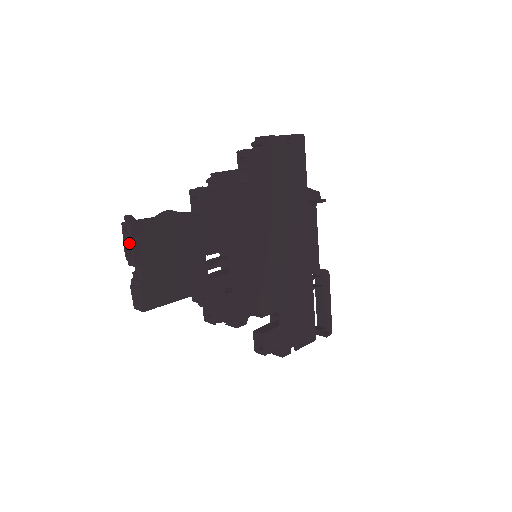
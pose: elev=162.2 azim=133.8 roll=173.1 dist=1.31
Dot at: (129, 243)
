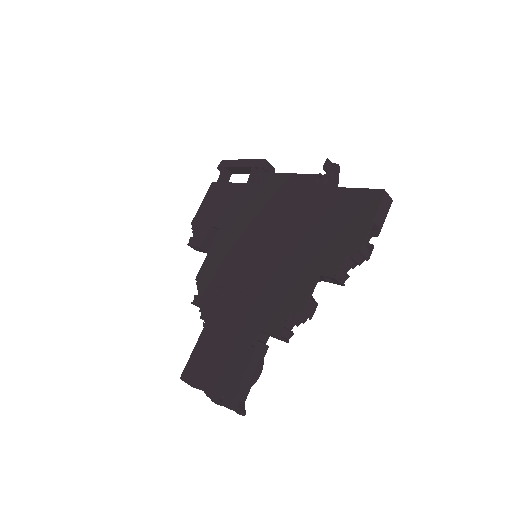
Dot at: occluded
